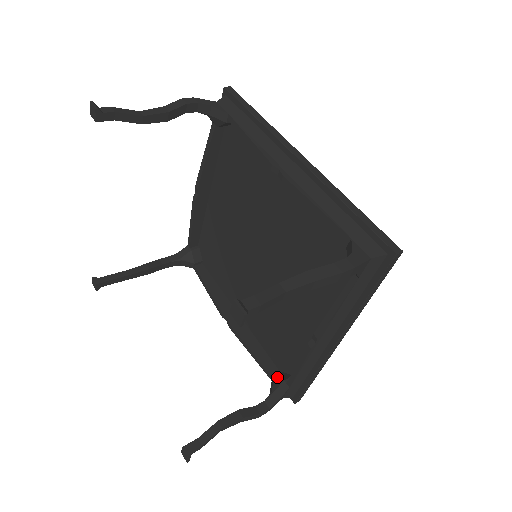
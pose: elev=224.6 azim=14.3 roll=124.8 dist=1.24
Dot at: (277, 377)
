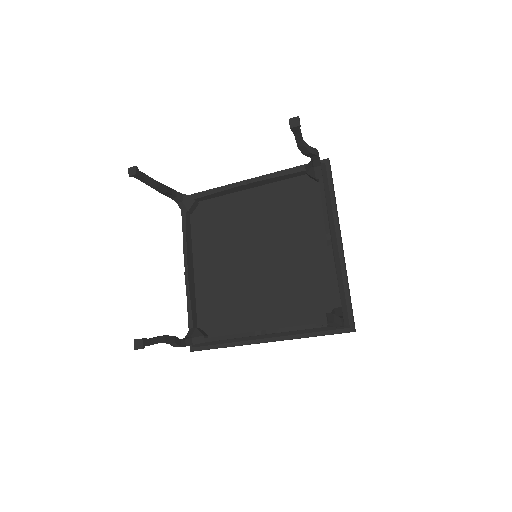
Dot at: occluded
